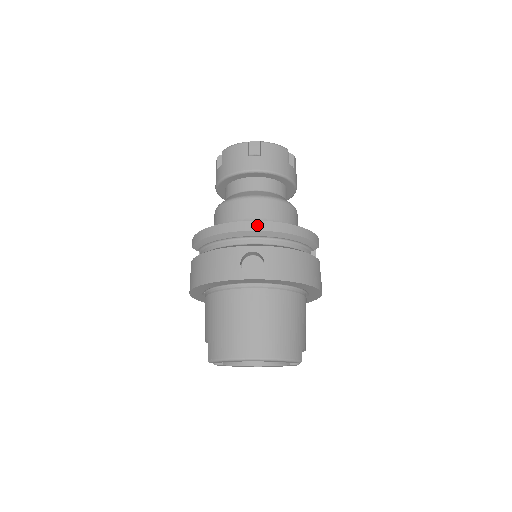
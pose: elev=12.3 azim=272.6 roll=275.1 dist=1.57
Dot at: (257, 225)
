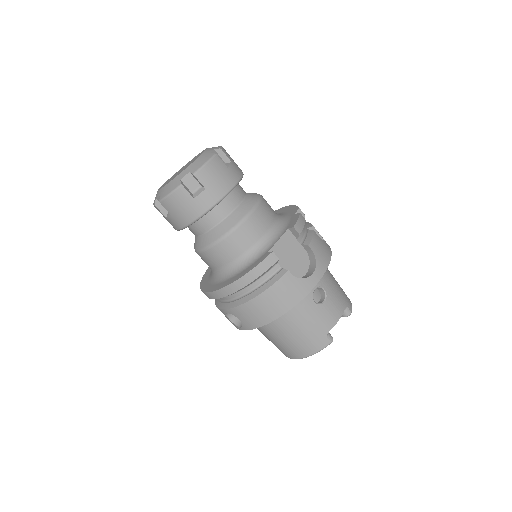
Dot at: (212, 295)
